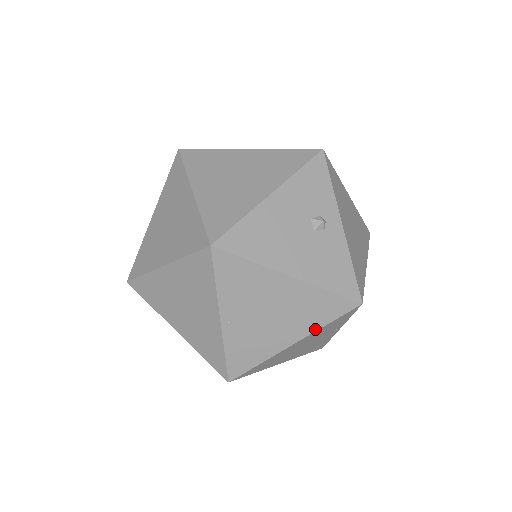
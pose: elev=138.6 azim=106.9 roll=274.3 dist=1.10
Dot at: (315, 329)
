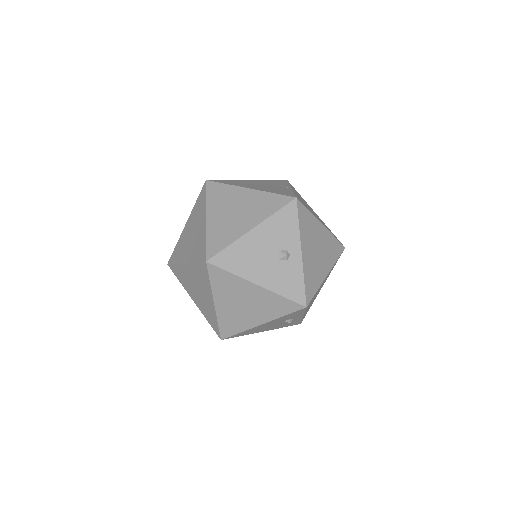
Dot at: occluded
